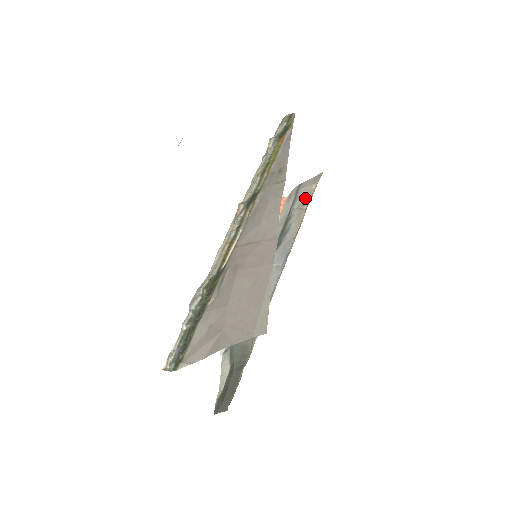
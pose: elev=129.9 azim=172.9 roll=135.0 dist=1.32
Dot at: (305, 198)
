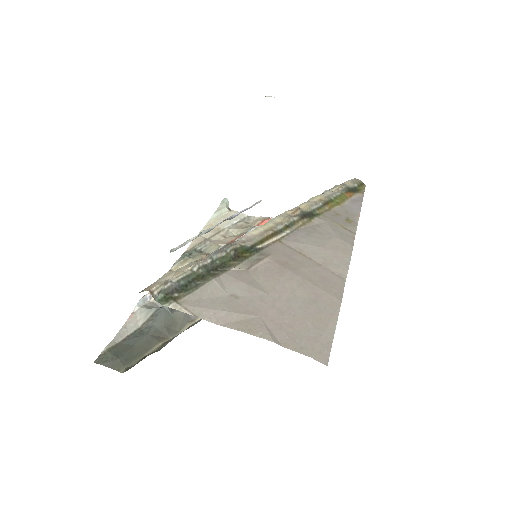
Dot at: occluded
